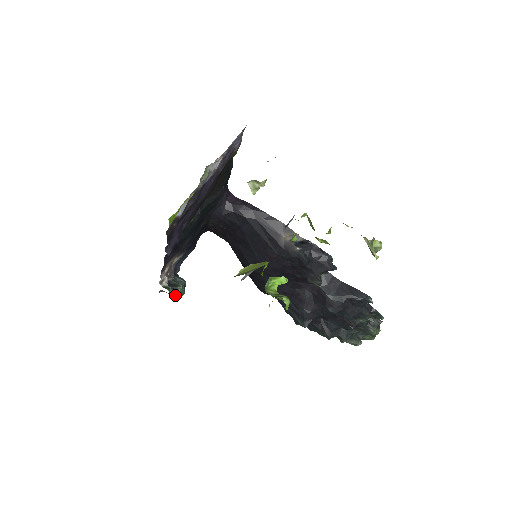
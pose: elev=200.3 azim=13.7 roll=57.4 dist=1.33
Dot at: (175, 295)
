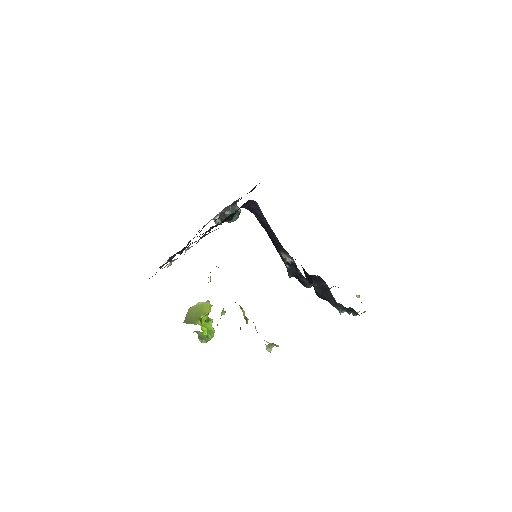
Dot at: occluded
